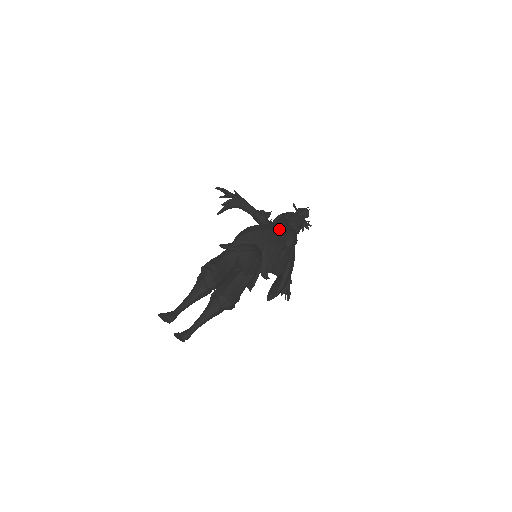
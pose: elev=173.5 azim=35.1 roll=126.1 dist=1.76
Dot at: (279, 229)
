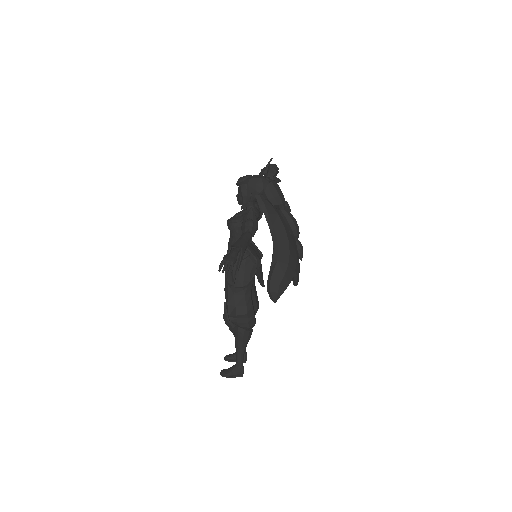
Dot at: (288, 236)
